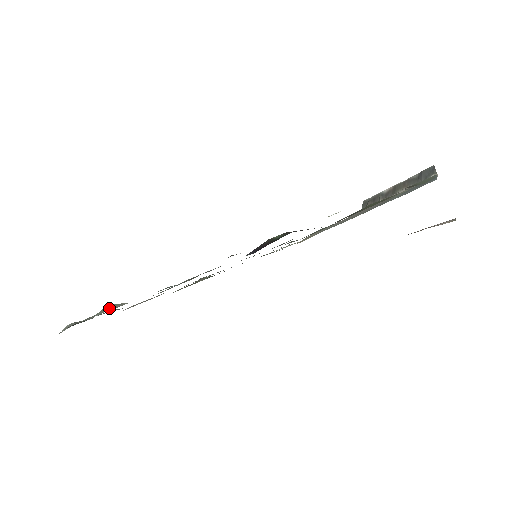
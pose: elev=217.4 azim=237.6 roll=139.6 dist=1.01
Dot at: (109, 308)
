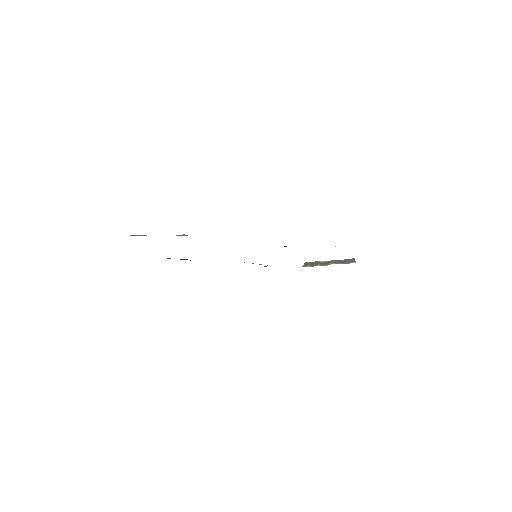
Dot at: occluded
